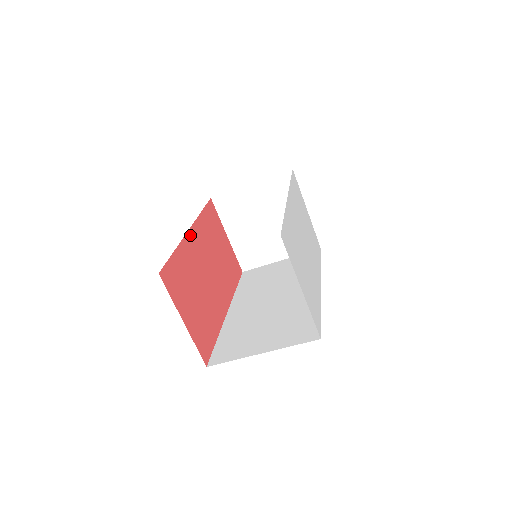
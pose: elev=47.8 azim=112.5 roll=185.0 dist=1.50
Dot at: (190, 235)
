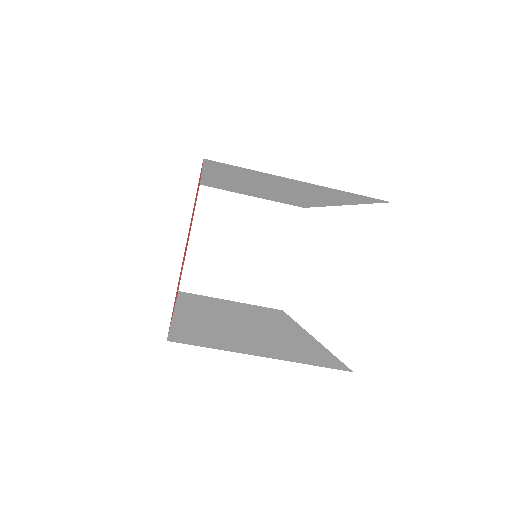
Dot at: occluded
